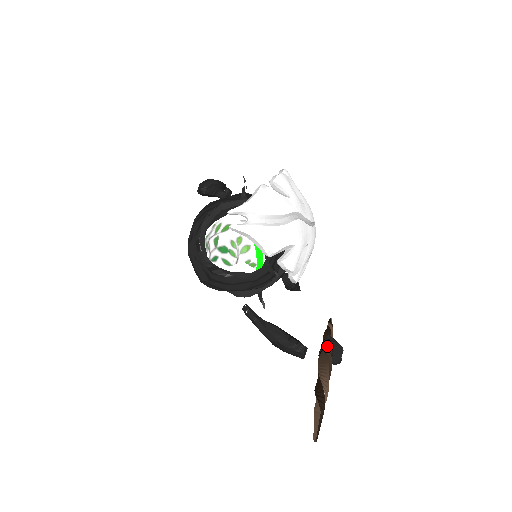
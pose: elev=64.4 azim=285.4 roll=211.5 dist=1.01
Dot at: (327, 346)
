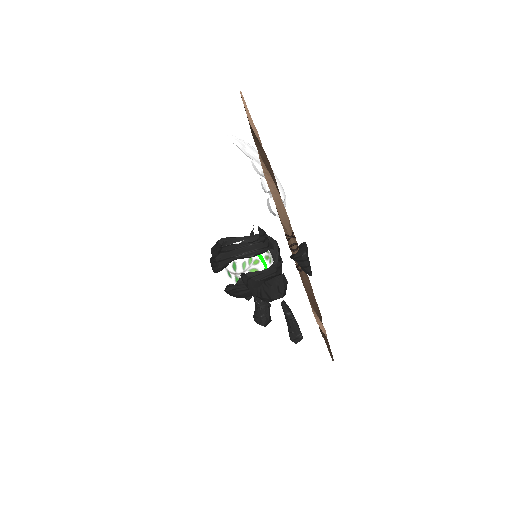
Dot at: occluded
